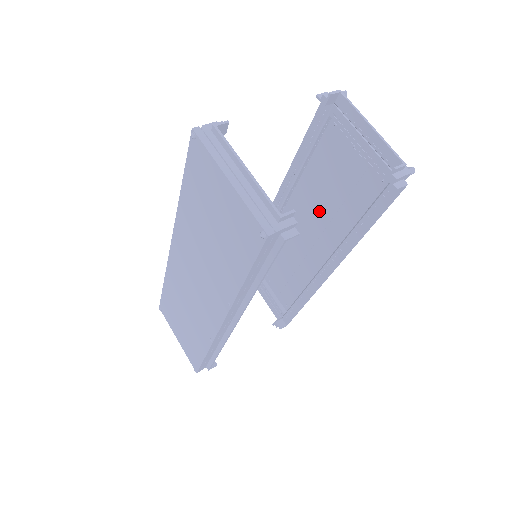
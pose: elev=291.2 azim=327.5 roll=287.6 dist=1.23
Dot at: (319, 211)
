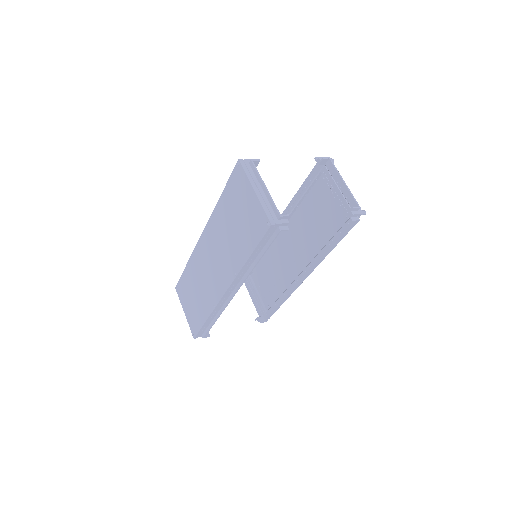
Dot at: (304, 234)
